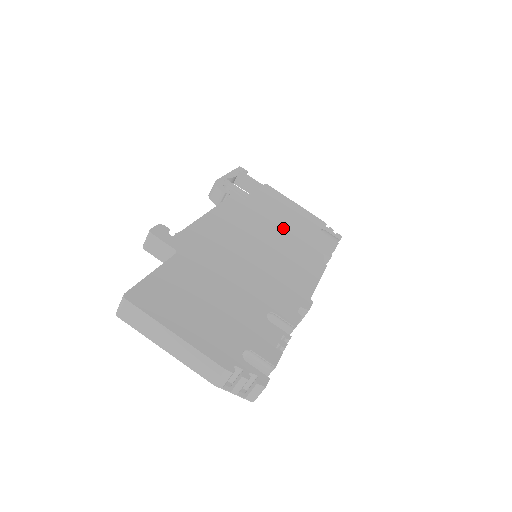
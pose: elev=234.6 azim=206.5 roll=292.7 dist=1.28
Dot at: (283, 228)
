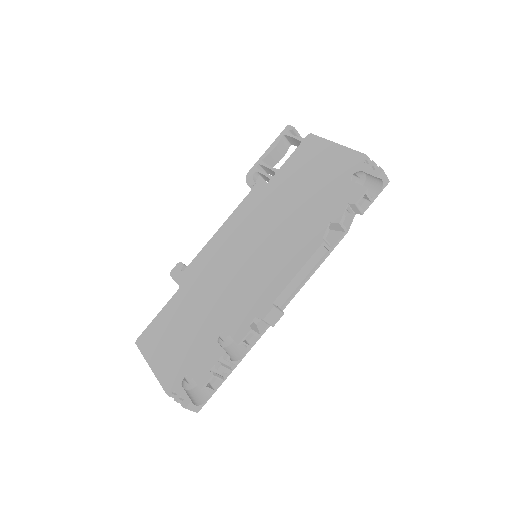
Dot at: (294, 204)
